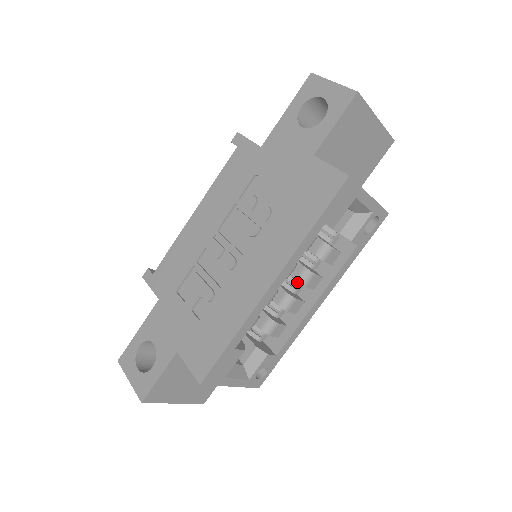
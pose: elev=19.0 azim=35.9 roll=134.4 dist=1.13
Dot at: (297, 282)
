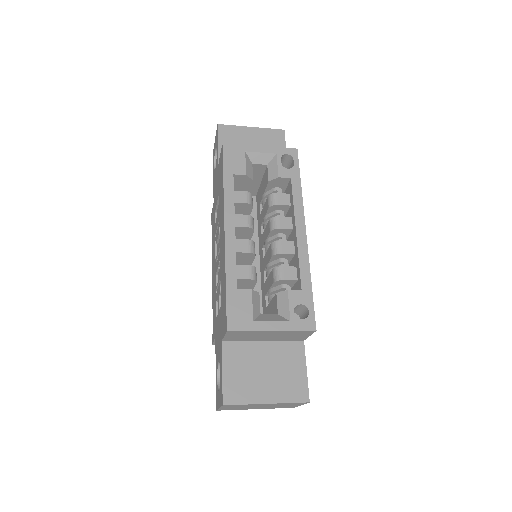
Dot at: (277, 235)
